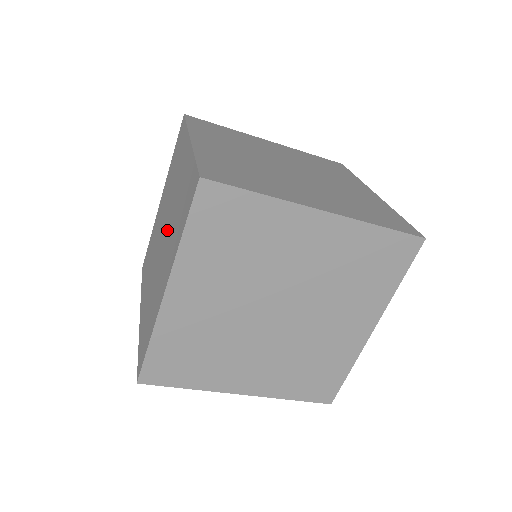
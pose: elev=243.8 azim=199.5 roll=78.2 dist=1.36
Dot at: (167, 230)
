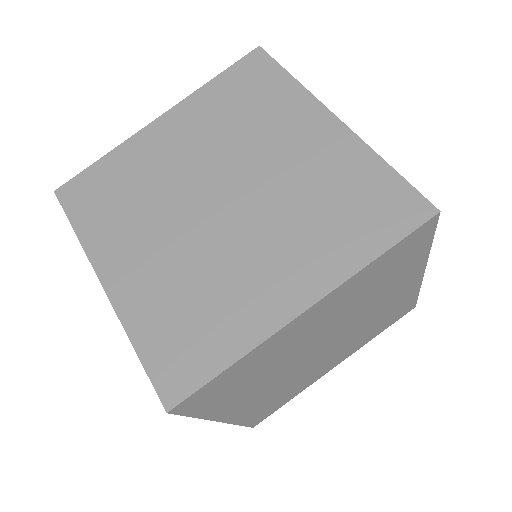
Dot at: occluded
